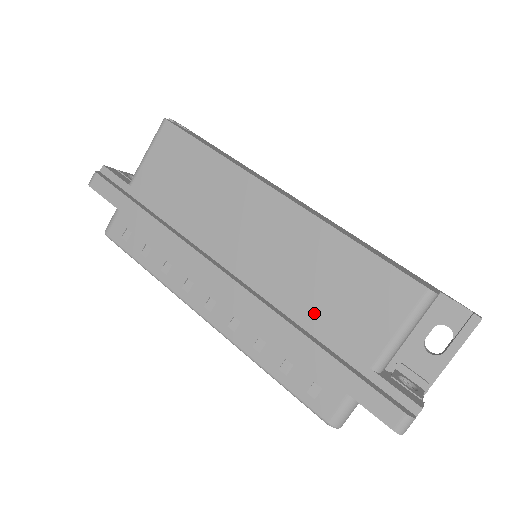
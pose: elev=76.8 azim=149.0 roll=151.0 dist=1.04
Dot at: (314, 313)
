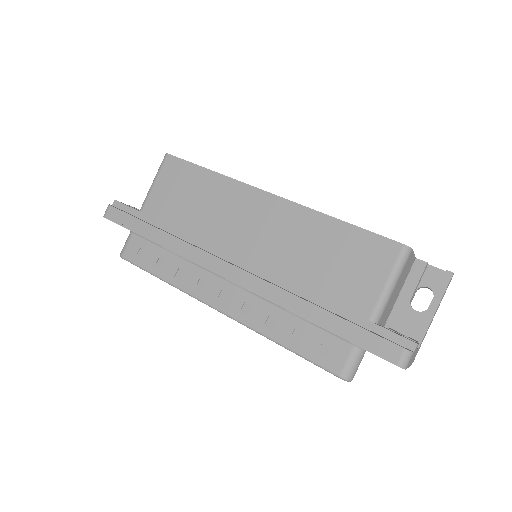
Dot at: (314, 284)
